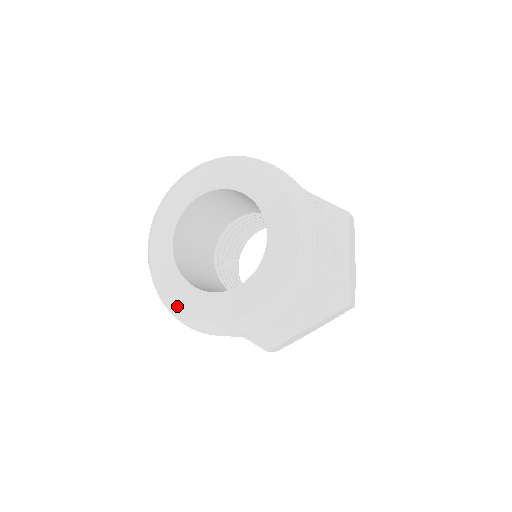
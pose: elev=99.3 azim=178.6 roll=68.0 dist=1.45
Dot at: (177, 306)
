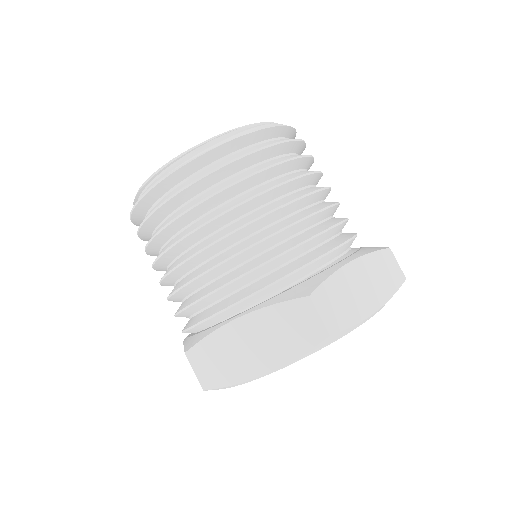
Dot at: occluded
